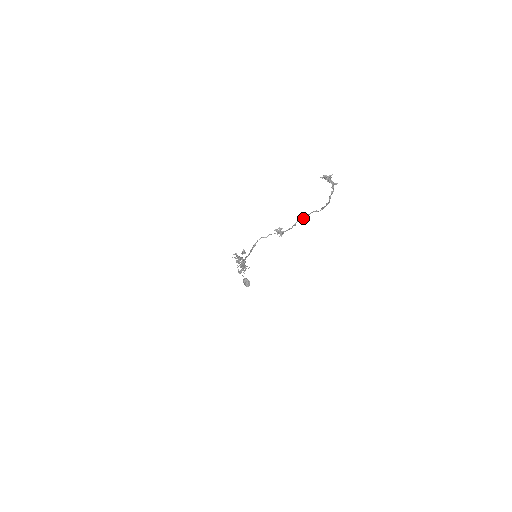
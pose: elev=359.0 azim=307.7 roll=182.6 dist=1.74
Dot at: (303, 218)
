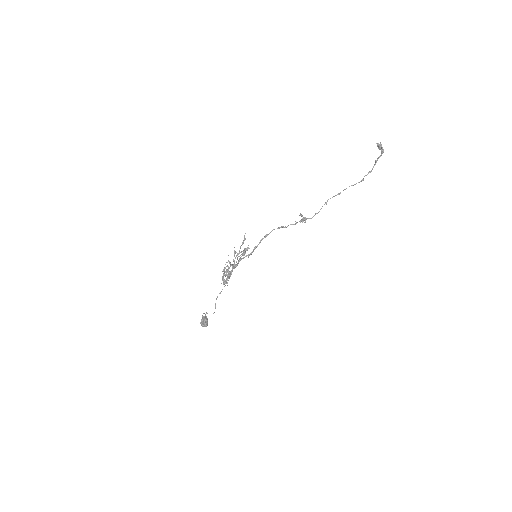
Dot at: (338, 193)
